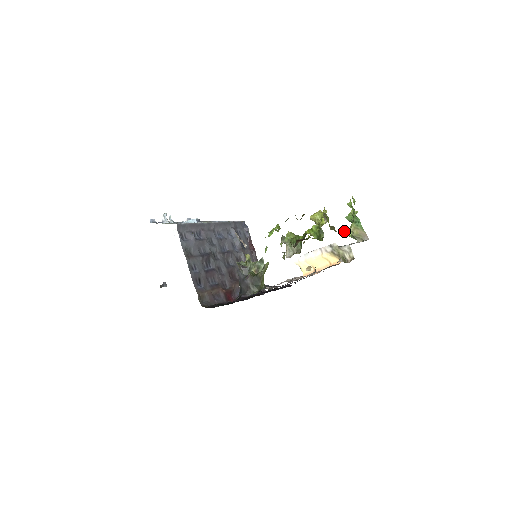
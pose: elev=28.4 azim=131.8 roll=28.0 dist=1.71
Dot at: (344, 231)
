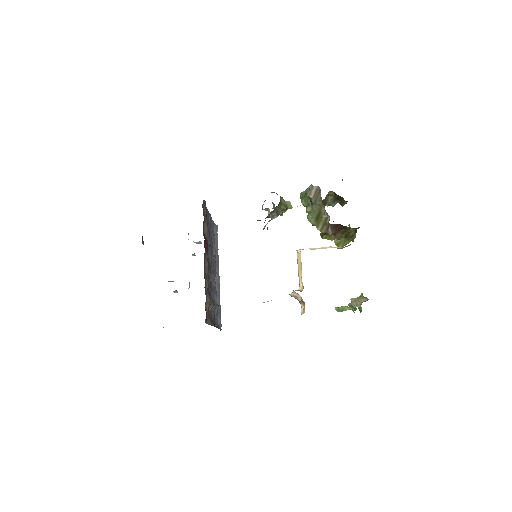
Dot at: (342, 307)
